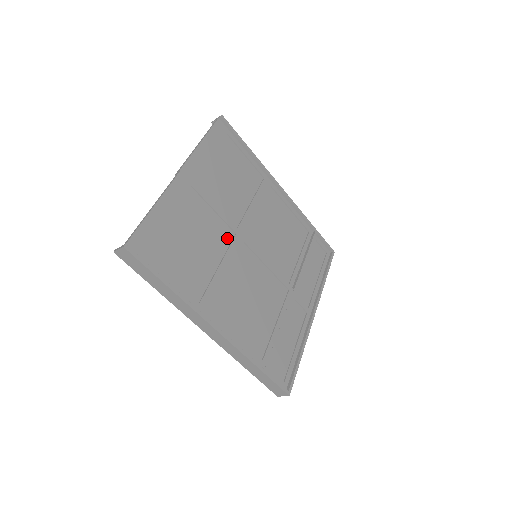
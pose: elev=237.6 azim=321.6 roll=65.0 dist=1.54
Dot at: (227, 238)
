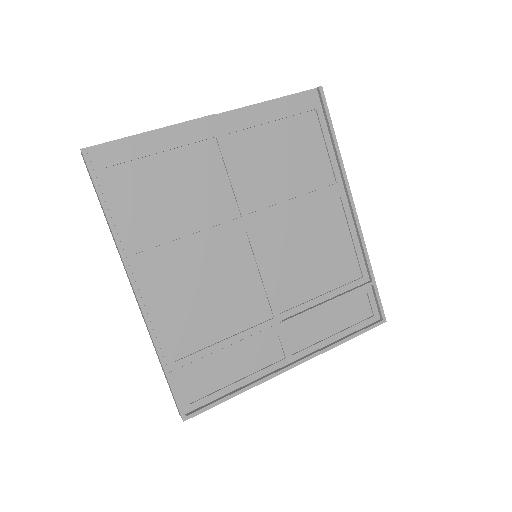
Dot at: (225, 214)
